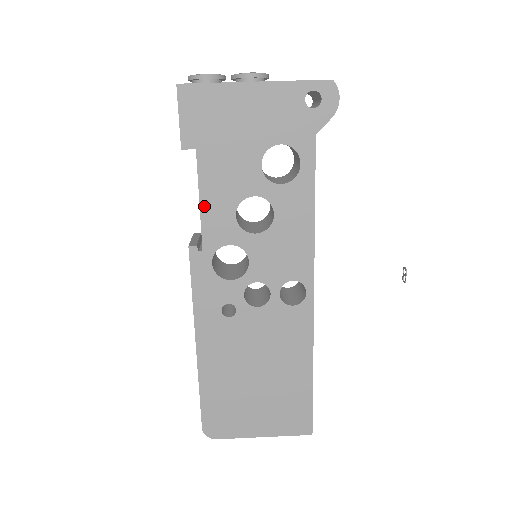
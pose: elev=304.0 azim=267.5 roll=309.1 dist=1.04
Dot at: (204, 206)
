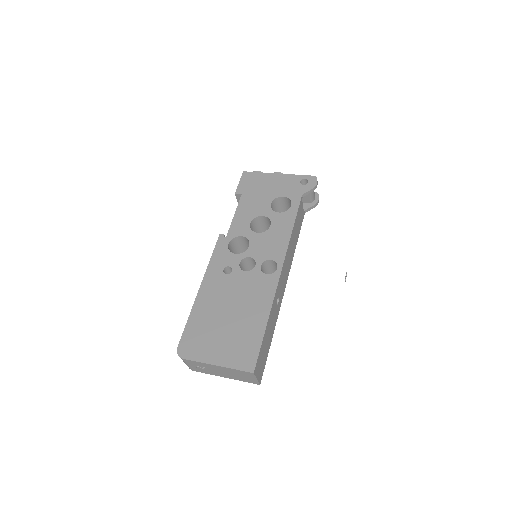
Dot at: (236, 217)
